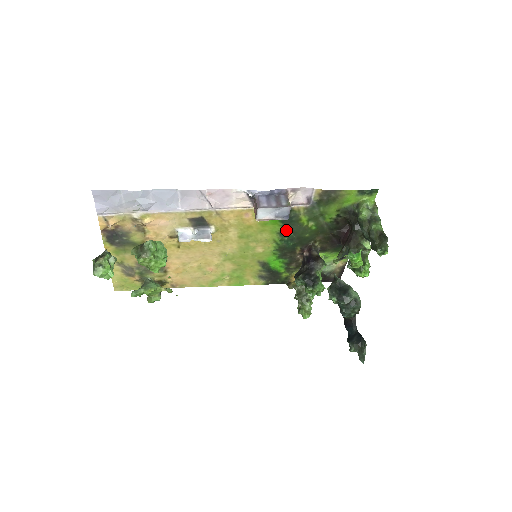
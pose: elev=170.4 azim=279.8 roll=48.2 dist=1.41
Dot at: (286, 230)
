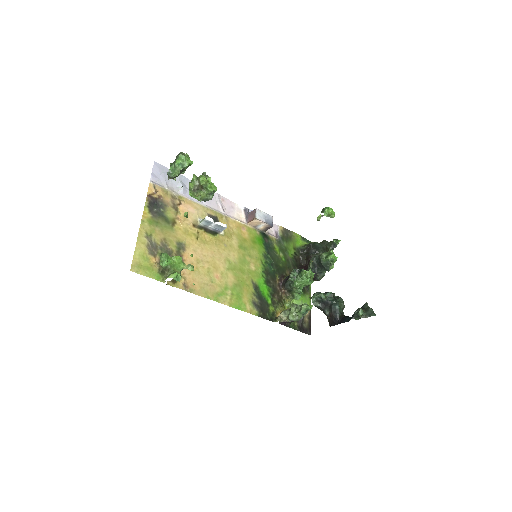
Dot at: (268, 254)
